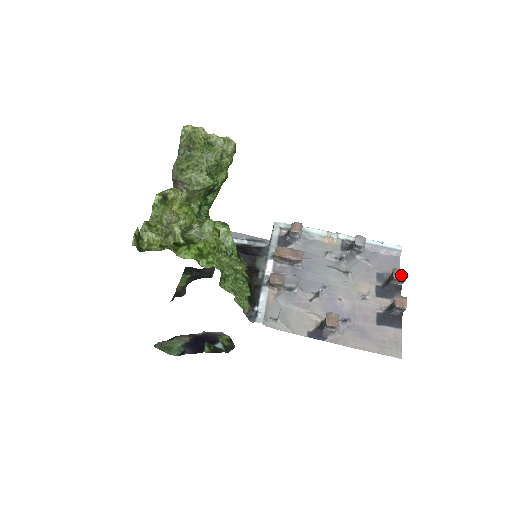
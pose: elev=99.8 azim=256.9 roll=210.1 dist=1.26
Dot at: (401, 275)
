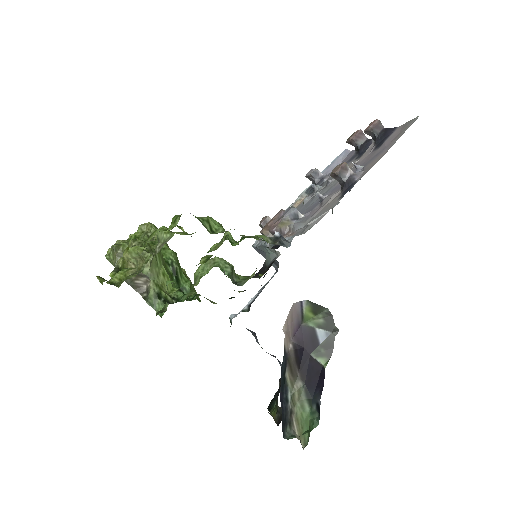
Dot at: (354, 134)
